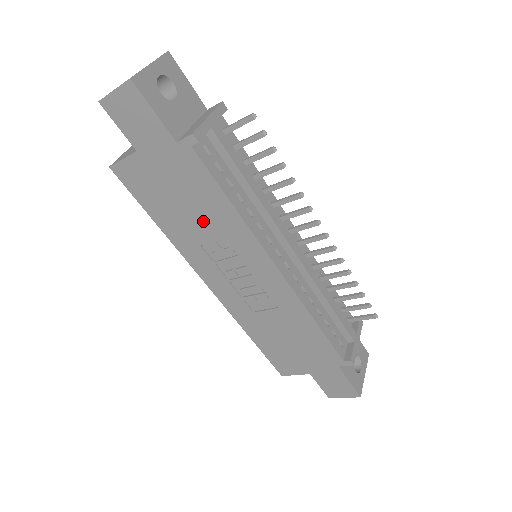
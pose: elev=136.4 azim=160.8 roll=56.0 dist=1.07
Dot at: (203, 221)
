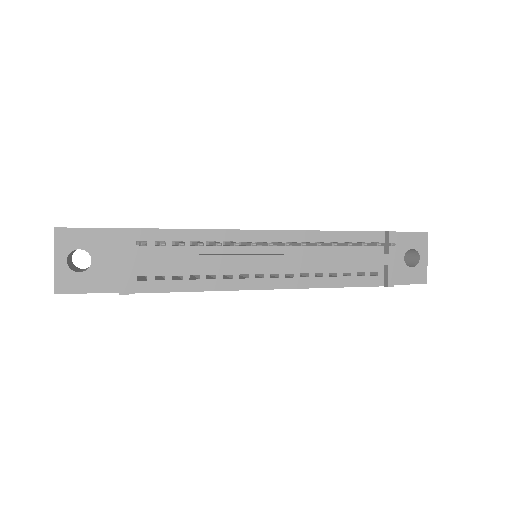
Dot at: occluded
